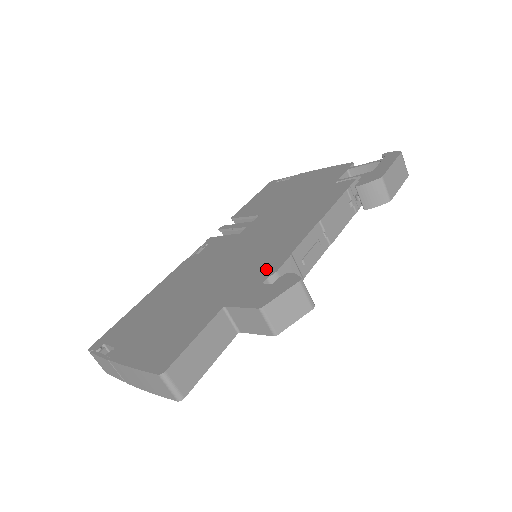
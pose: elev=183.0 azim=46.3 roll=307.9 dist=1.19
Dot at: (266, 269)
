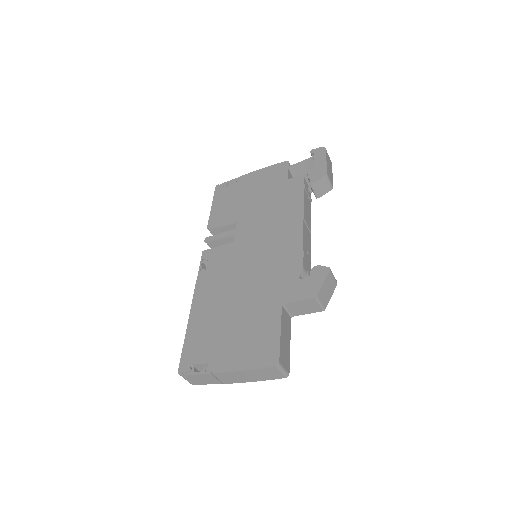
Dot at: (292, 267)
